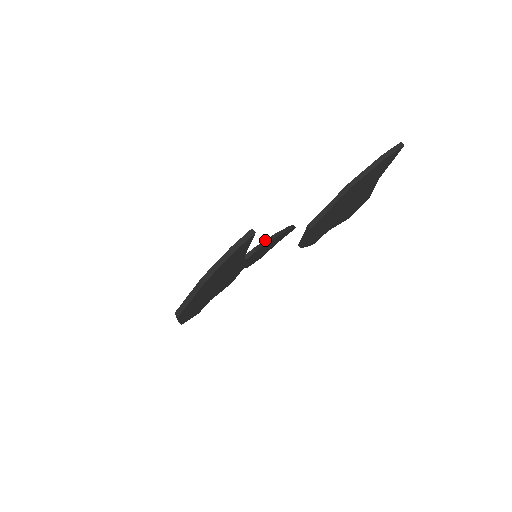
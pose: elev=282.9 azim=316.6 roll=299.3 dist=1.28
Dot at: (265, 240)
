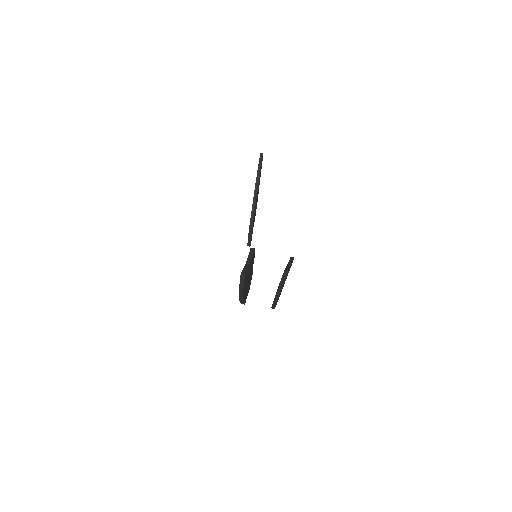
Dot at: occluded
